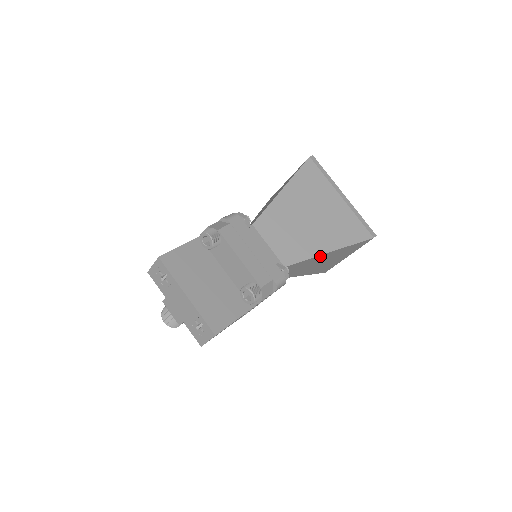
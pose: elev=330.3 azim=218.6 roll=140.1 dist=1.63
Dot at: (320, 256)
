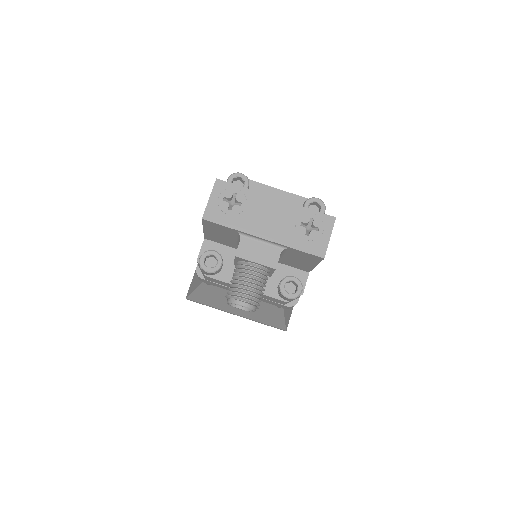
Dot at: occluded
